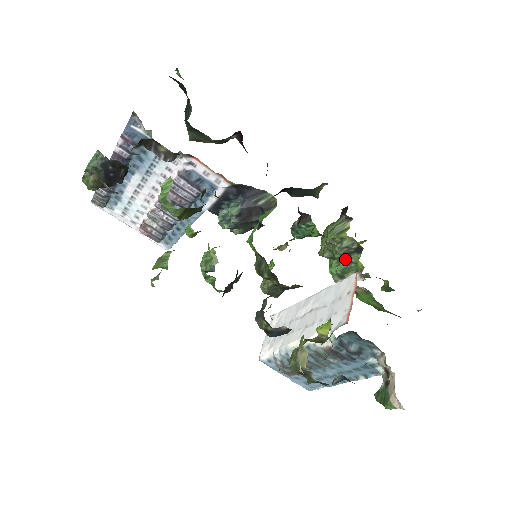
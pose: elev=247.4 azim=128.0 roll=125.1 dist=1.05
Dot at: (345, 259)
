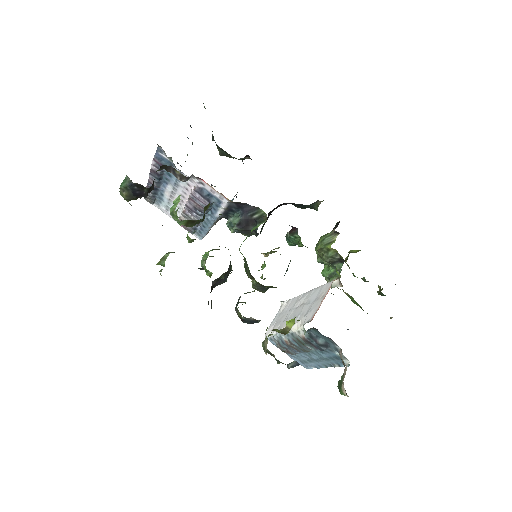
Dot at: (333, 266)
